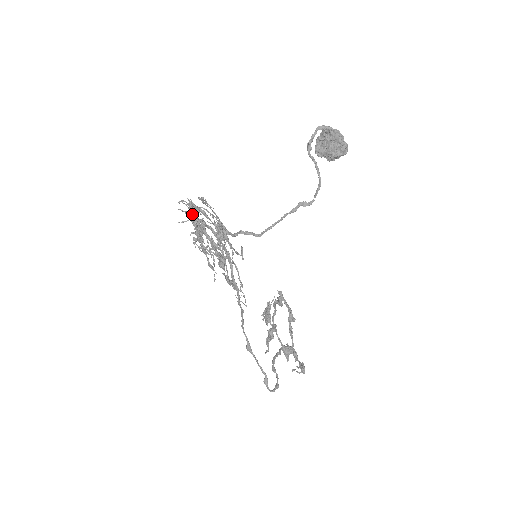
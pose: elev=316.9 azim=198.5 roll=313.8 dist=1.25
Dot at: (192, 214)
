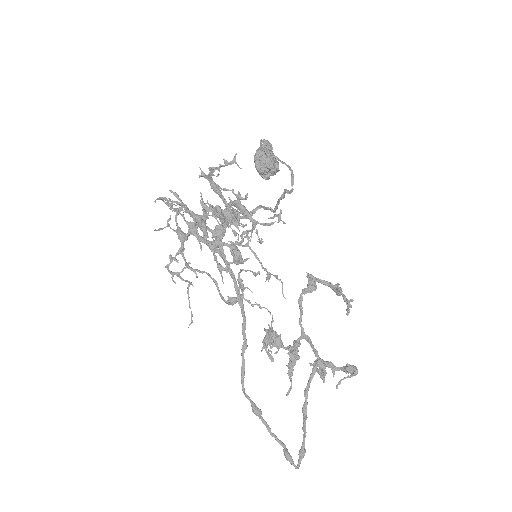
Dot at: (185, 205)
